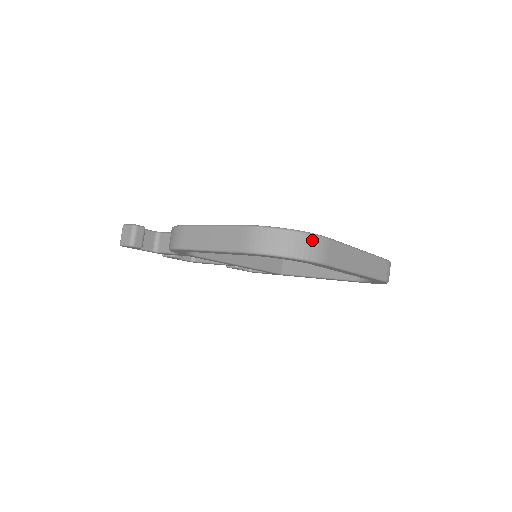
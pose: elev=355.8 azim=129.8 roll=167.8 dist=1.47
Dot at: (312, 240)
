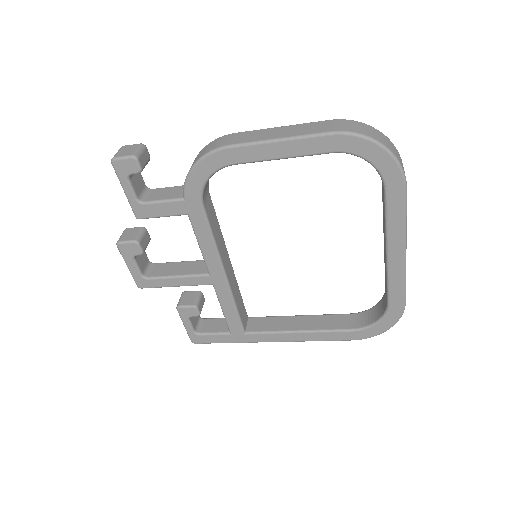
Dot at: (398, 154)
